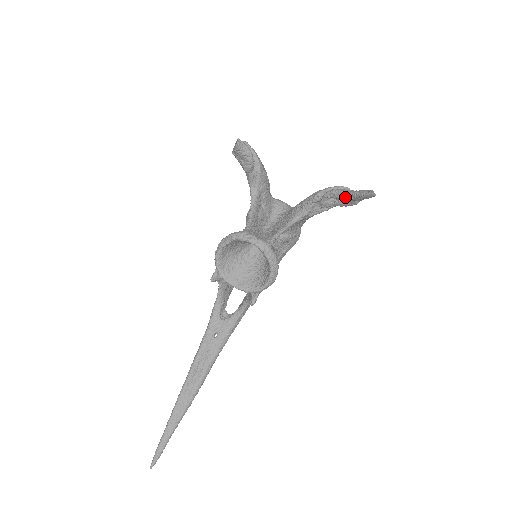
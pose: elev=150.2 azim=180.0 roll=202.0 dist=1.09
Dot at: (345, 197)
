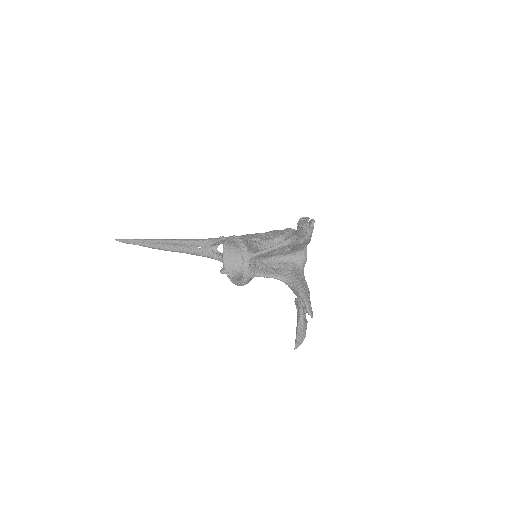
Dot at: (297, 321)
